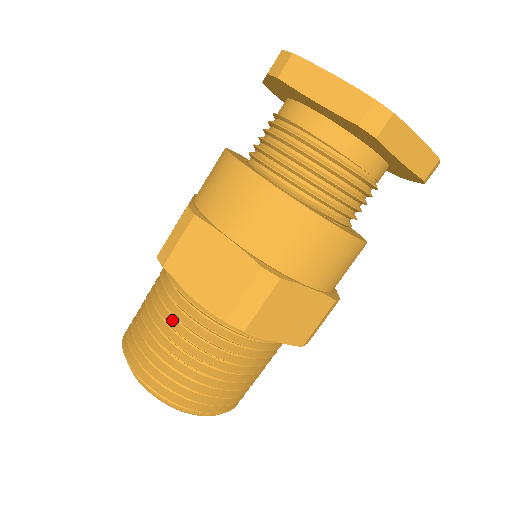
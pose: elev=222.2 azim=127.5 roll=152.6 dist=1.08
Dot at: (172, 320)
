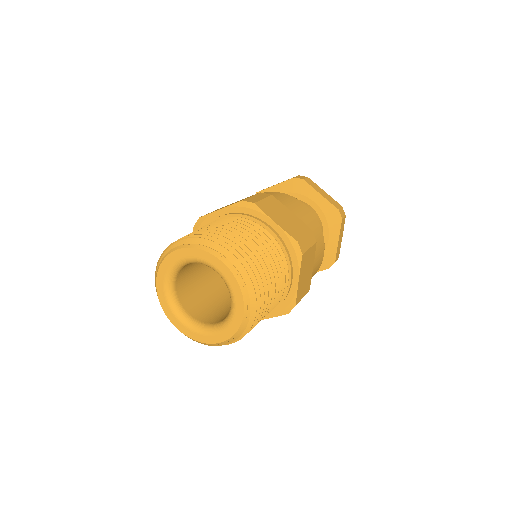
Dot at: (249, 234)
